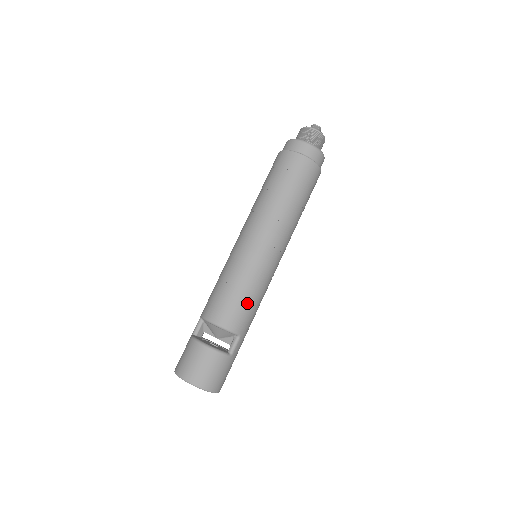
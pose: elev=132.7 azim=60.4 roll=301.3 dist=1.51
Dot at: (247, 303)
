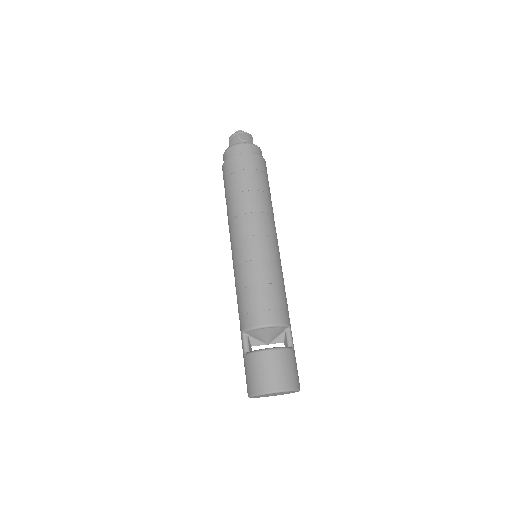
Dot at: (281, 294)
